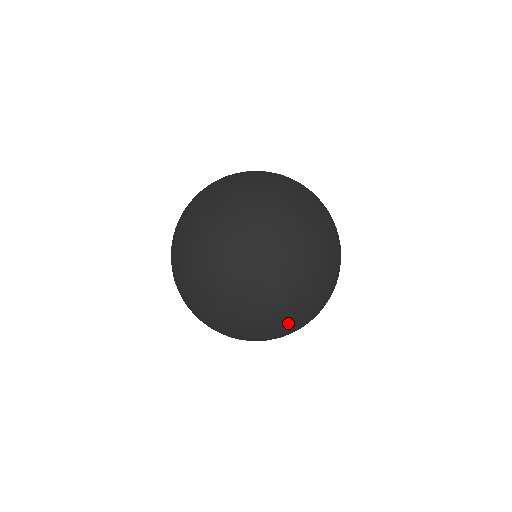
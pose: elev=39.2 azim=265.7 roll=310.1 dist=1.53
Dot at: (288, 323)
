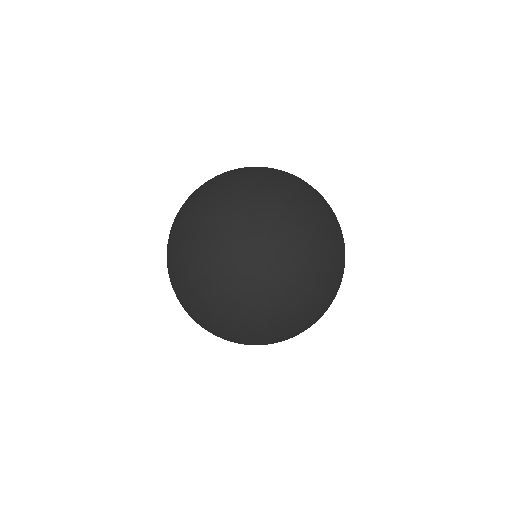
Dot at: (233, 200)
